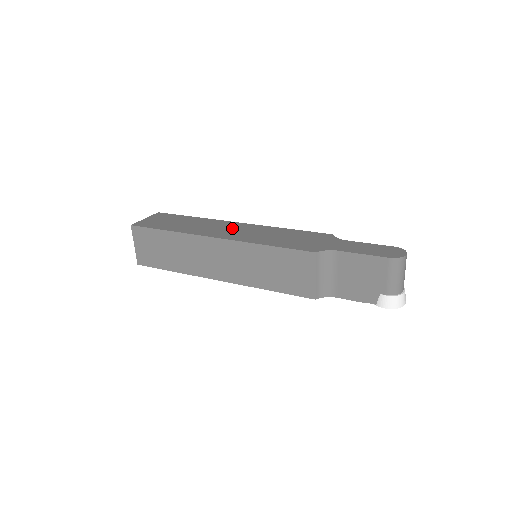
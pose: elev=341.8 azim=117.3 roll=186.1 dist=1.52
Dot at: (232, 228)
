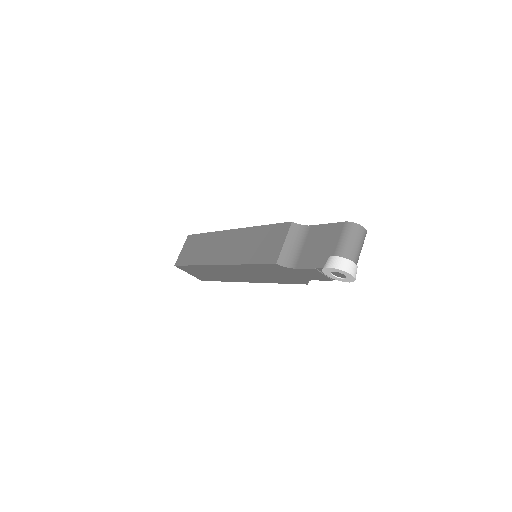
Dot at: occluded
